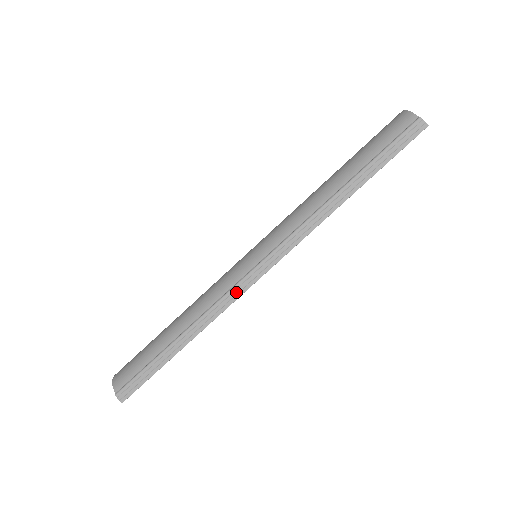
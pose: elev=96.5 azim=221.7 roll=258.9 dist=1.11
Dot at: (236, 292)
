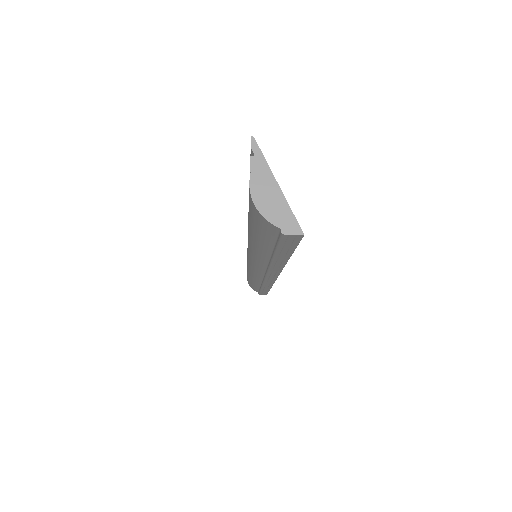
Dot at: (269, 283)
